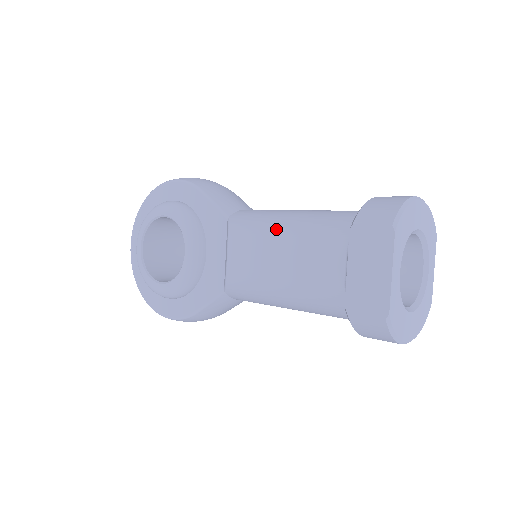
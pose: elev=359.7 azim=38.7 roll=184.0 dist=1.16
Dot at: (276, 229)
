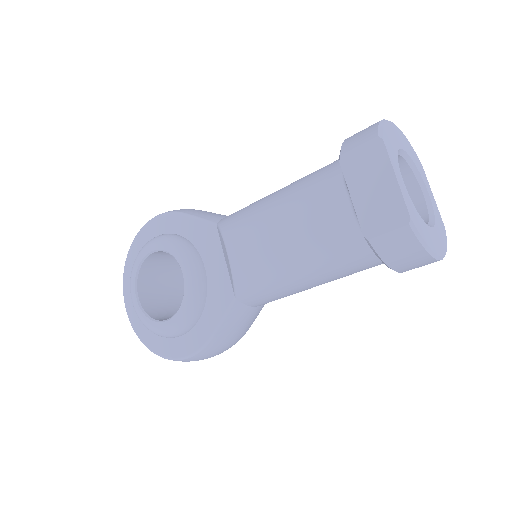
Dot at: (268, 205)
